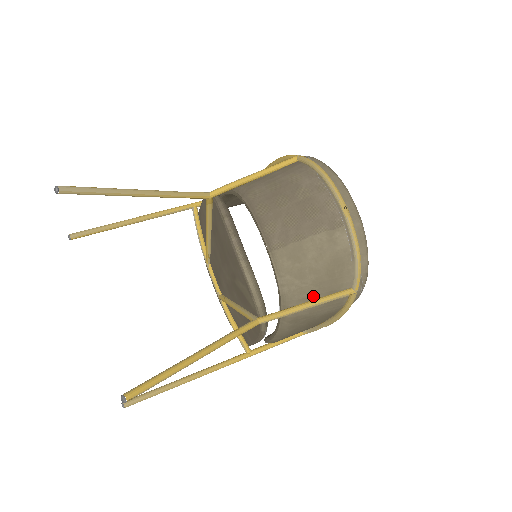
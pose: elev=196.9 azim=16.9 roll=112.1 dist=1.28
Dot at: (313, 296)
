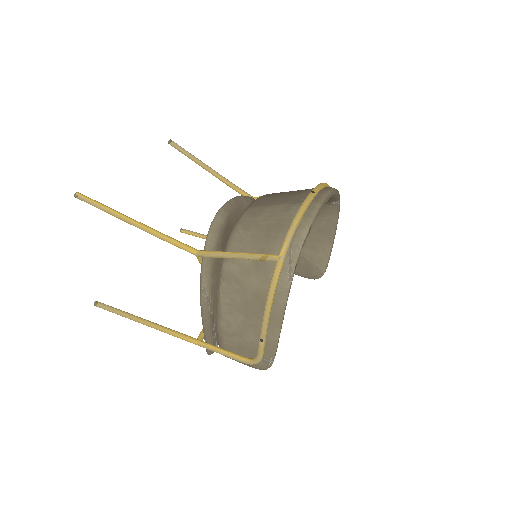
Dot at: (247, 250)
